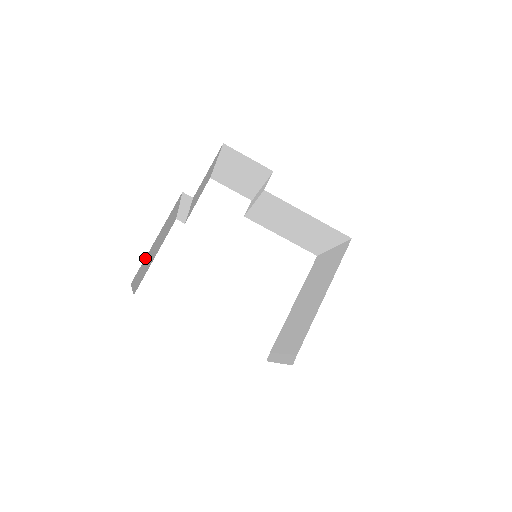
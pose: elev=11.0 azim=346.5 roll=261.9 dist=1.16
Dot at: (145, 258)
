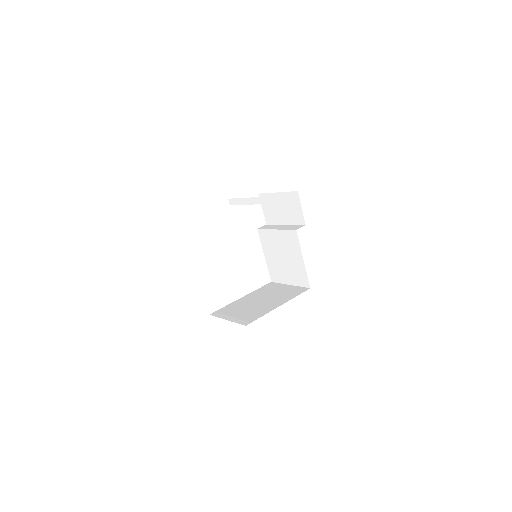
Dot at: occluded
